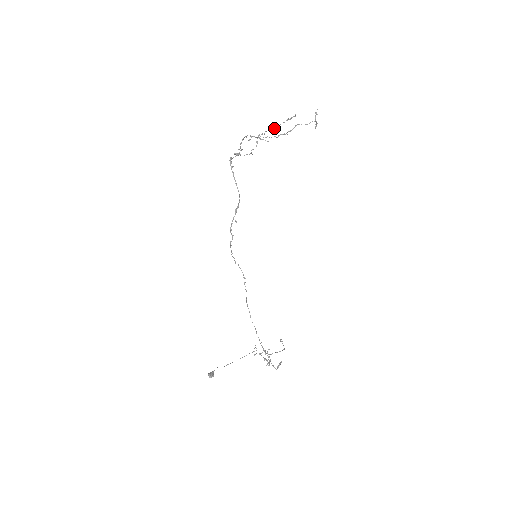
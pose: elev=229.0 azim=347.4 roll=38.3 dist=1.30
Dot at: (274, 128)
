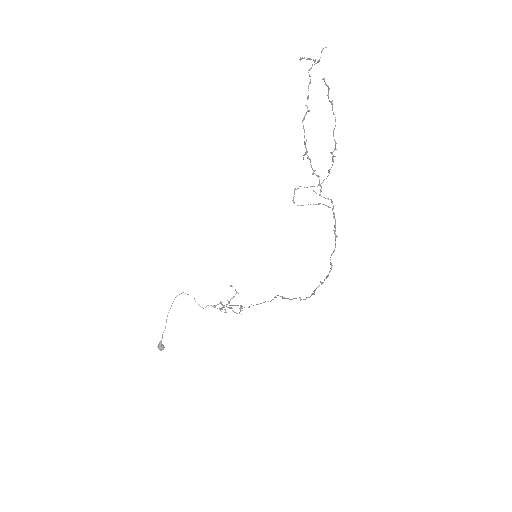
Dot at: occluded
